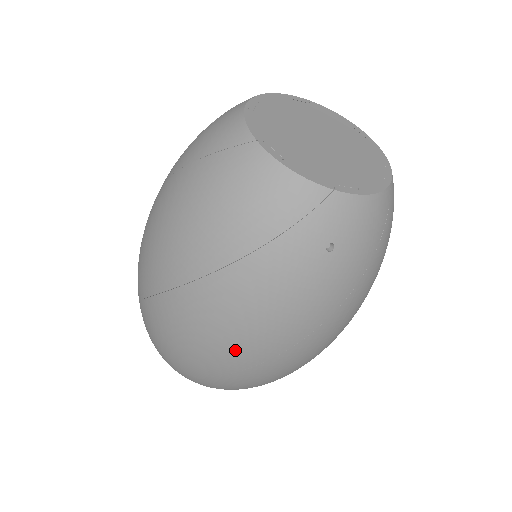
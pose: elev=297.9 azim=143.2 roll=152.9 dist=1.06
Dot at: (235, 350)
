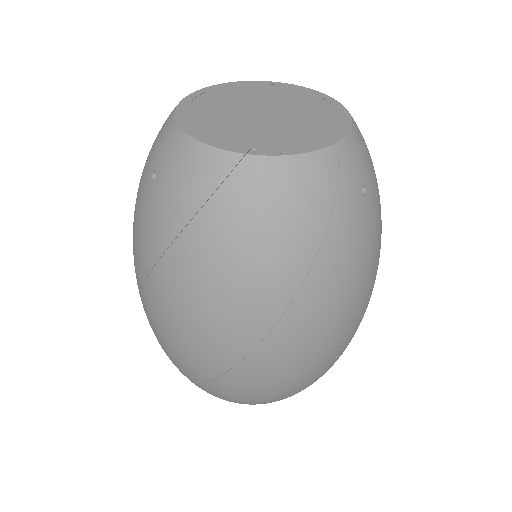
Dot at: (340, 335)
